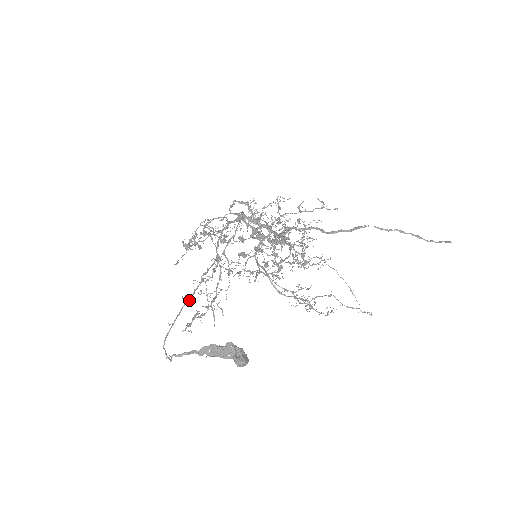
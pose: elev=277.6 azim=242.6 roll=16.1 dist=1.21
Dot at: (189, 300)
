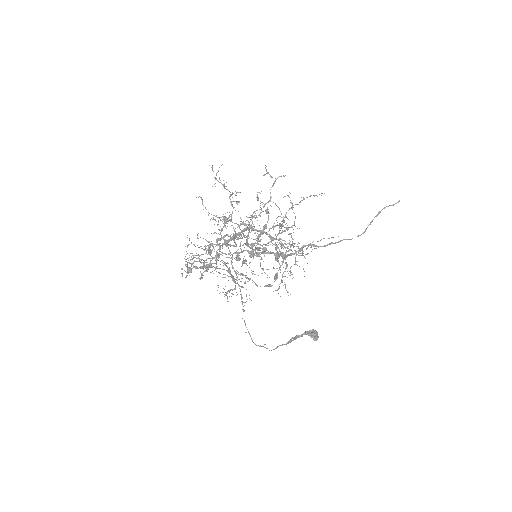
Dot at: occluded
